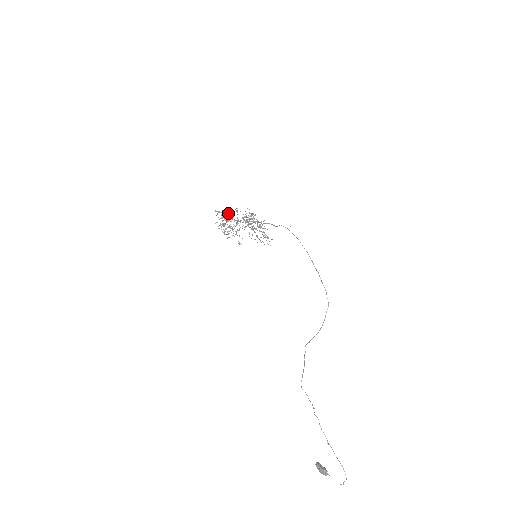
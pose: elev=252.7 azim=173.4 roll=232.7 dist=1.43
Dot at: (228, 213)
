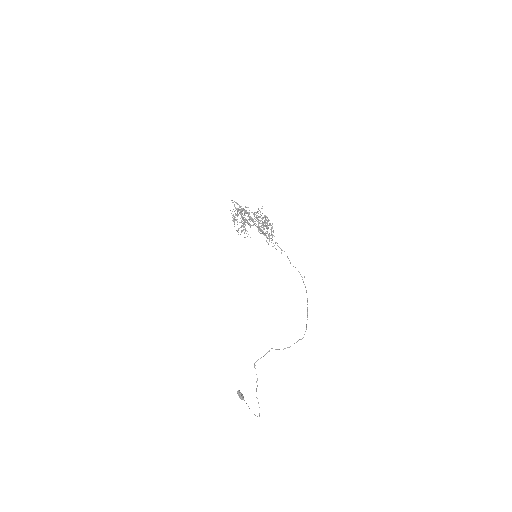
Dot at: (248, 214)
